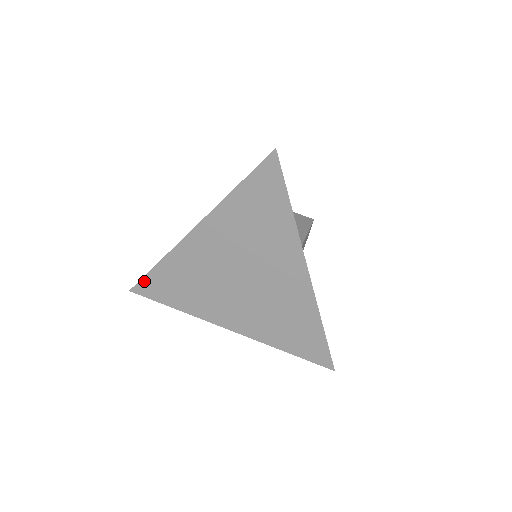
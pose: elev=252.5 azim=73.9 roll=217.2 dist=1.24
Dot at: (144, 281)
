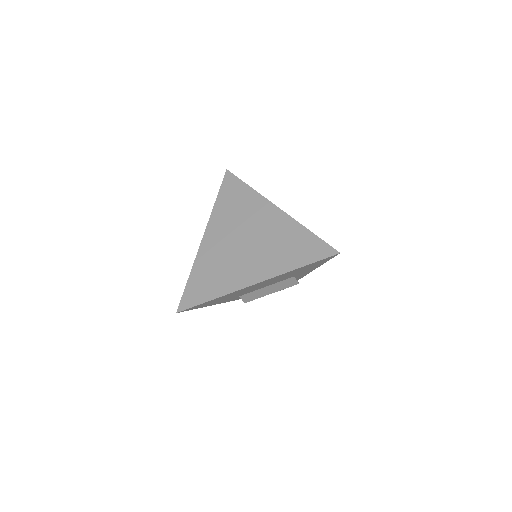
Dot at: (184, 296)
